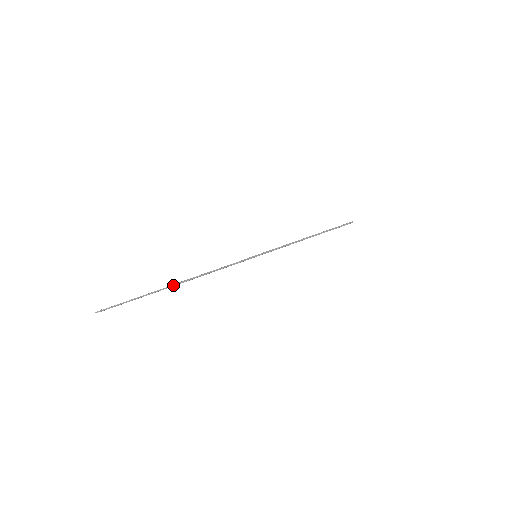
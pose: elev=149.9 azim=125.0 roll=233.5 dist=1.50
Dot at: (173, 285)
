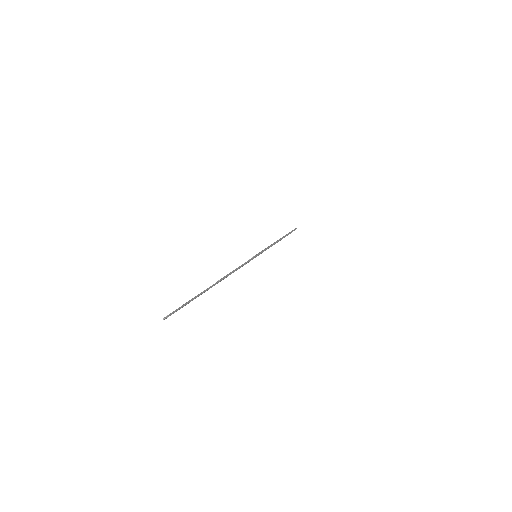
Dot at: (214, 284)
